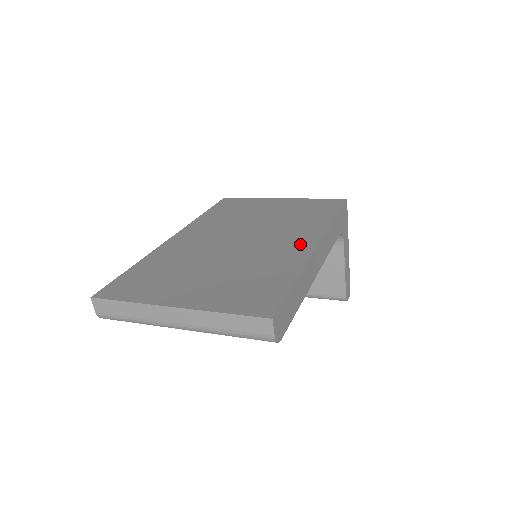
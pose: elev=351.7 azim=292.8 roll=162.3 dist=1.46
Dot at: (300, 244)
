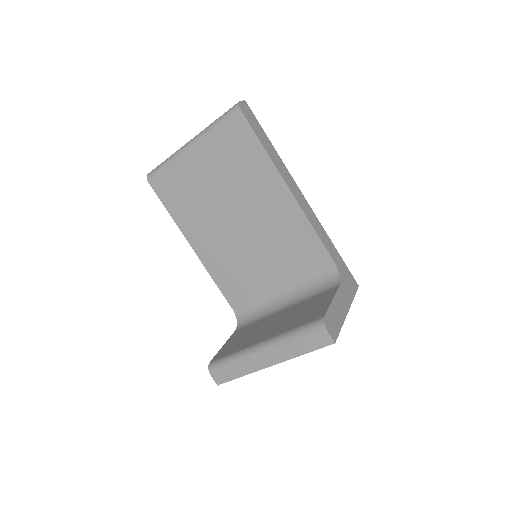
Dot at: occluded
